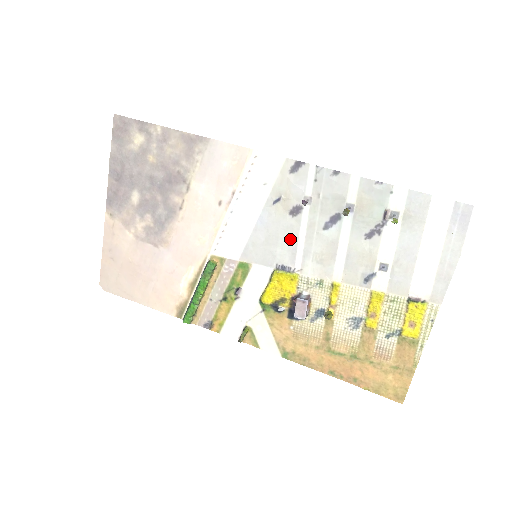
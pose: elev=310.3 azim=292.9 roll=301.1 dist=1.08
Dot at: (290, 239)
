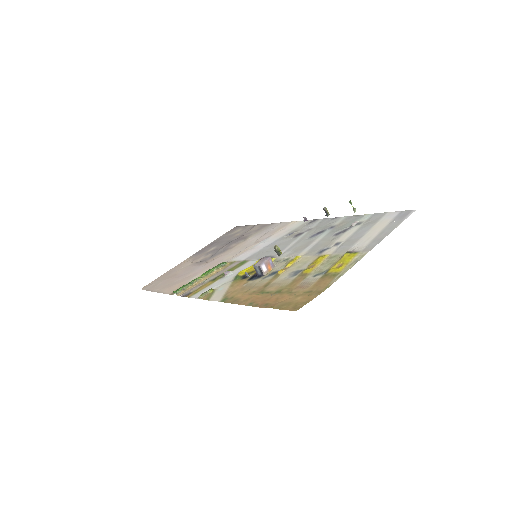
Dot at: (285, 245)
